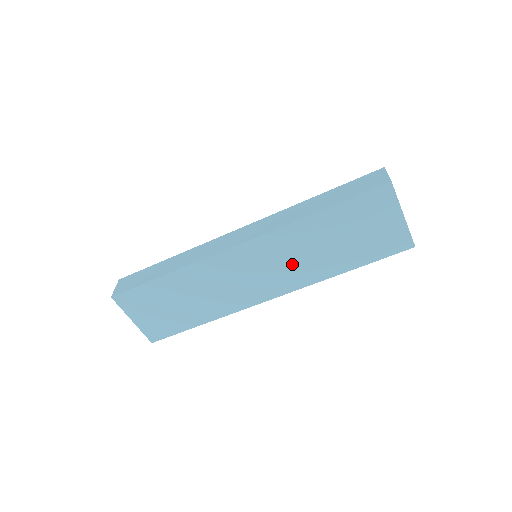
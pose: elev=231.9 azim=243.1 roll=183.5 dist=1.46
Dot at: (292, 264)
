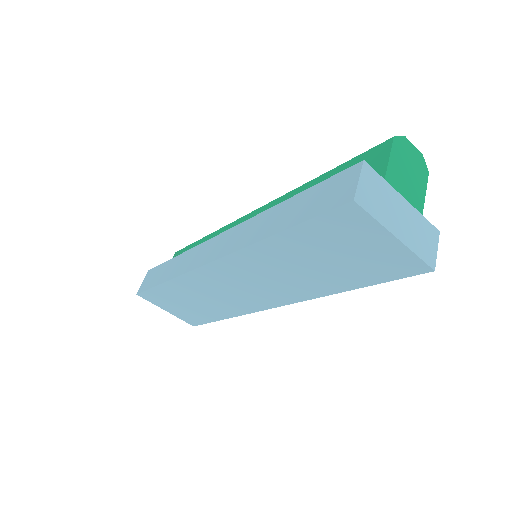
Dot at: (279, 280)
